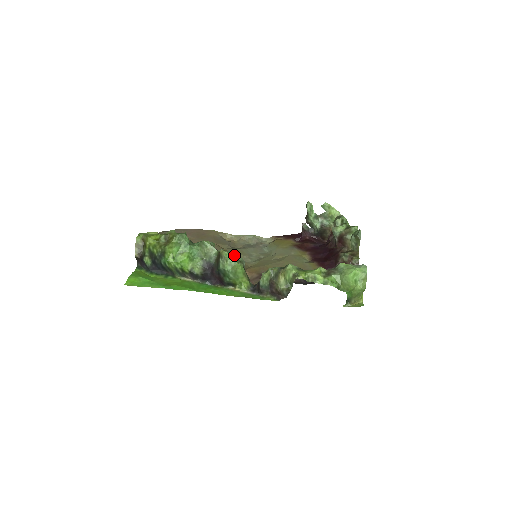
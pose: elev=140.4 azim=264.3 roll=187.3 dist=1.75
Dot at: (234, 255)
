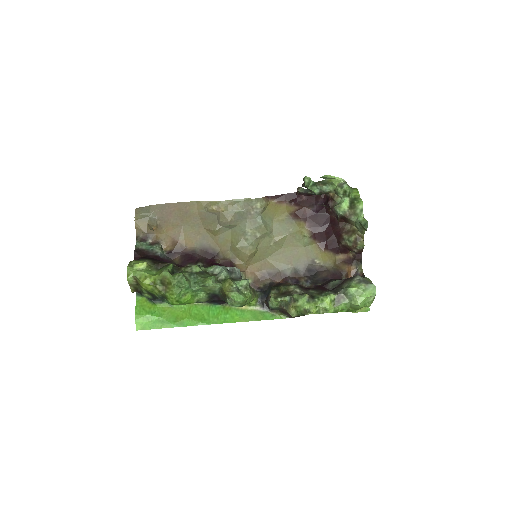
Dot at: (229, 244)
